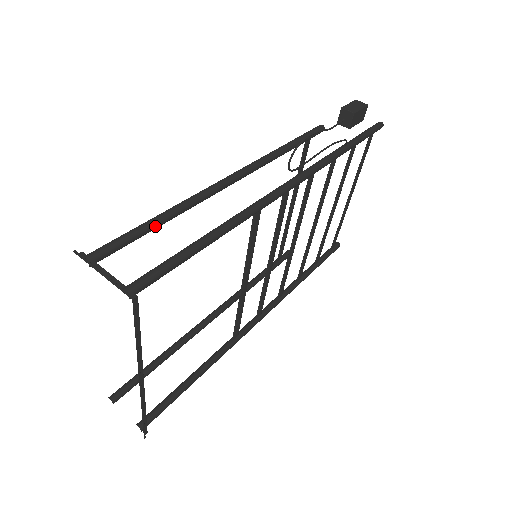
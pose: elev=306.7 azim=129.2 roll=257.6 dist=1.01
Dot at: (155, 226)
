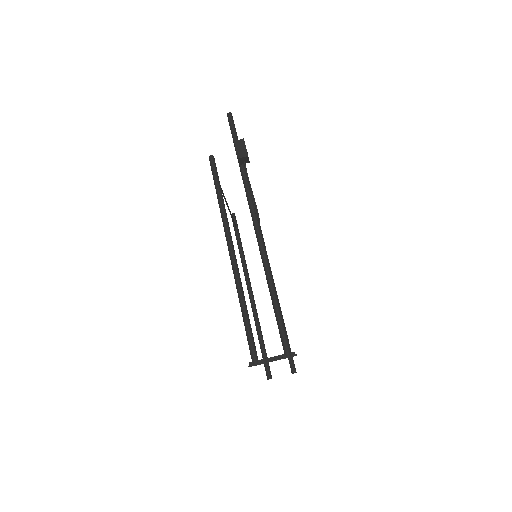
Dot at: occluded
